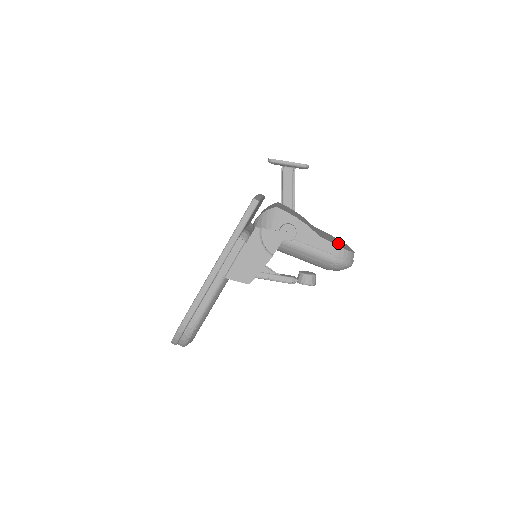
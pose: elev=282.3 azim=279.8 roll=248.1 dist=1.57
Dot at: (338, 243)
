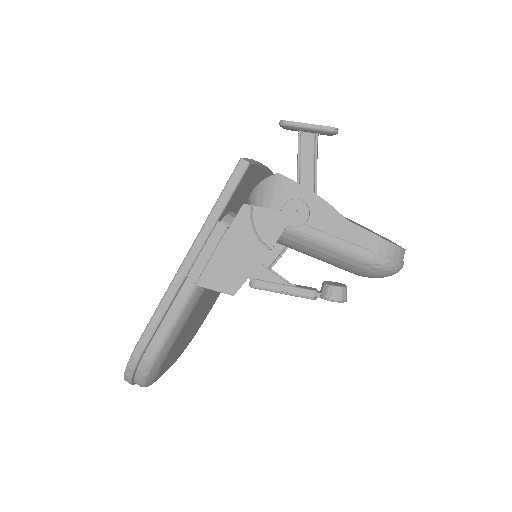
Dot at: occluded
